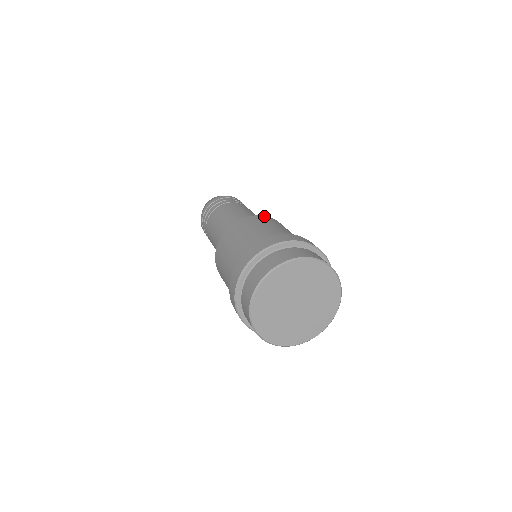
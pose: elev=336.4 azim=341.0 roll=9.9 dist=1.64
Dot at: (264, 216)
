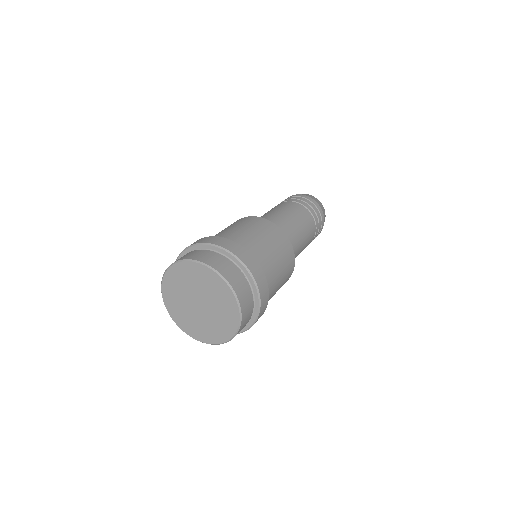
Dot at: (258, 217)
